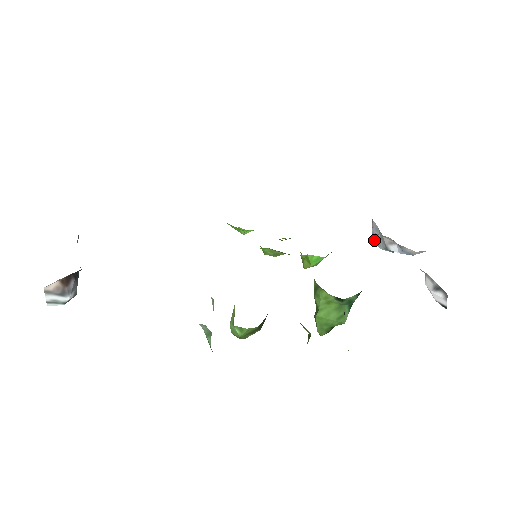
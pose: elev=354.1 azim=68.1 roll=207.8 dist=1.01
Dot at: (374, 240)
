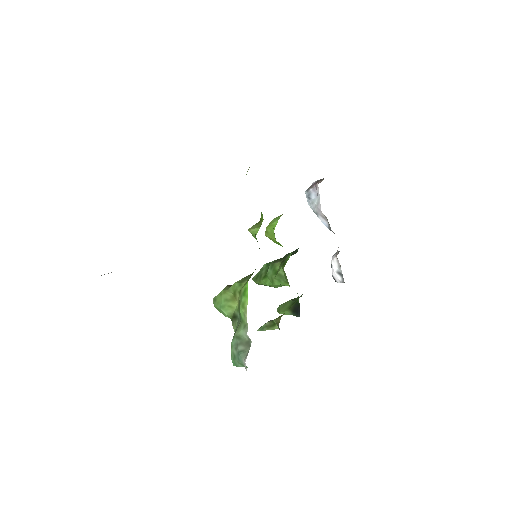
Dot at: (308, 197)
